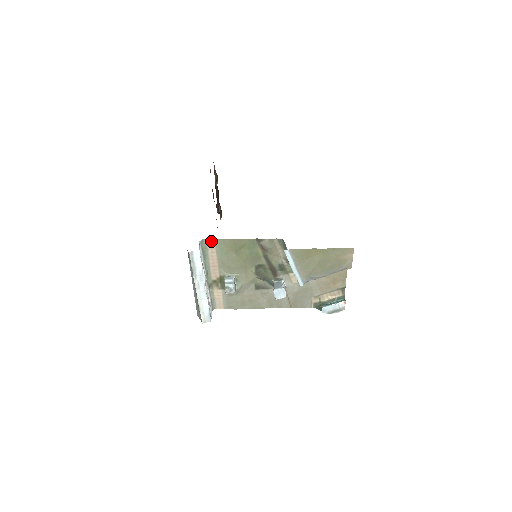
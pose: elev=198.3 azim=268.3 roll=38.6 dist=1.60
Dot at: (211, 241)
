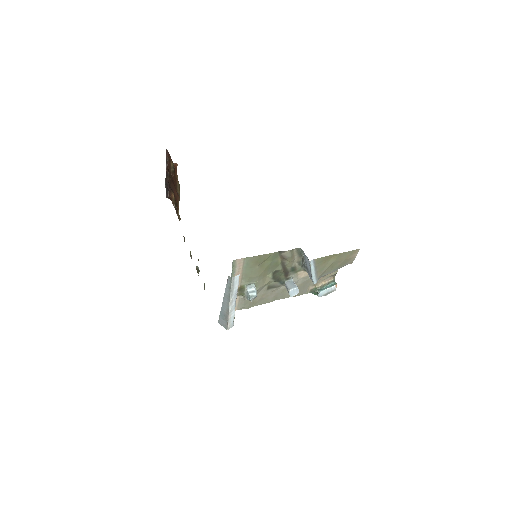
Dot at: (240, 260)
